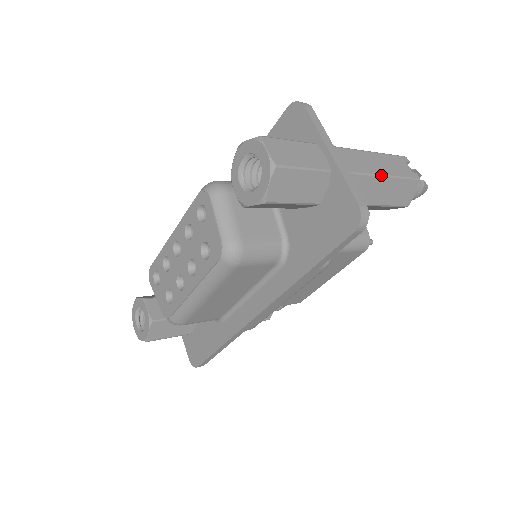
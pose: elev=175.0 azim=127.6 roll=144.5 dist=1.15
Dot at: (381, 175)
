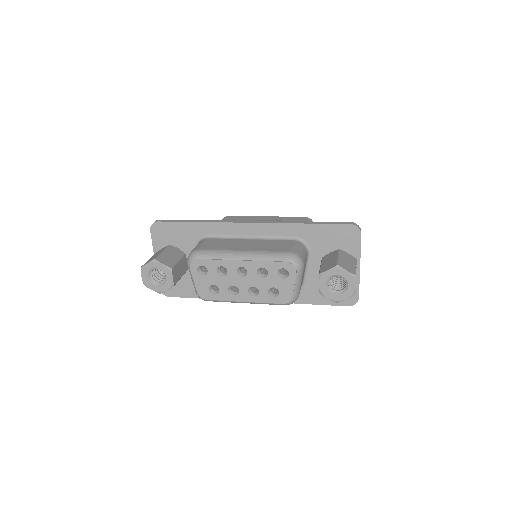
Dot at: occluded
